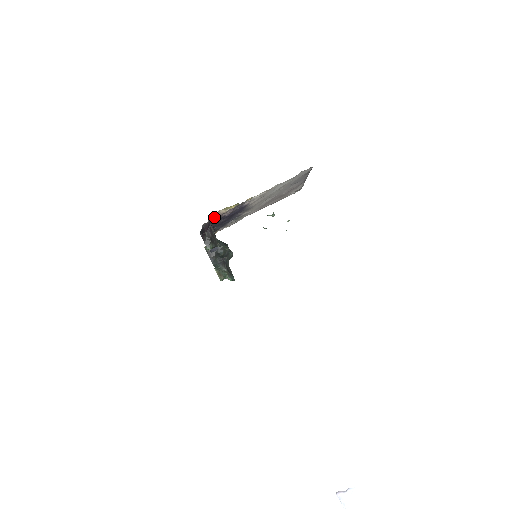
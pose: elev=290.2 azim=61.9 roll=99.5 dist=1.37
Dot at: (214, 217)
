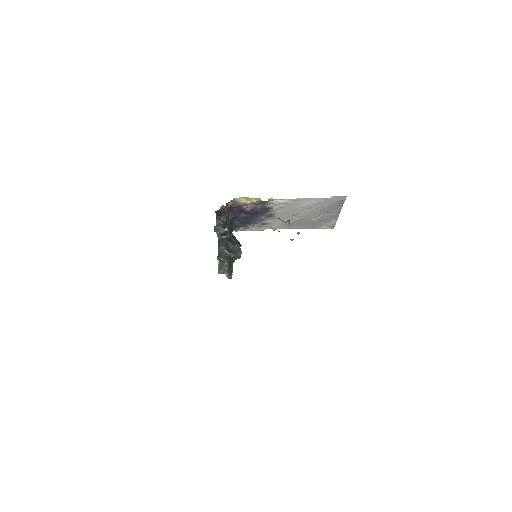
Dot at: (234, 204)
